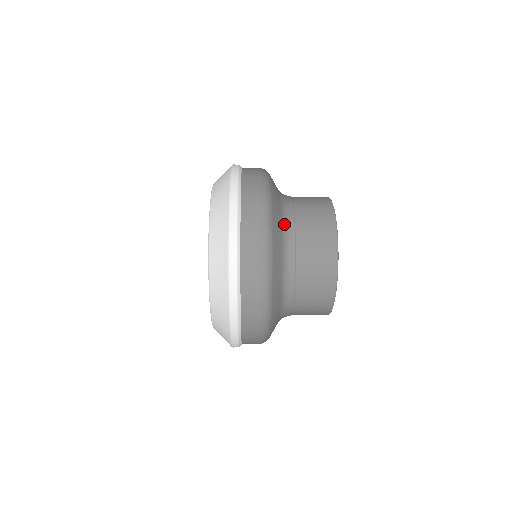
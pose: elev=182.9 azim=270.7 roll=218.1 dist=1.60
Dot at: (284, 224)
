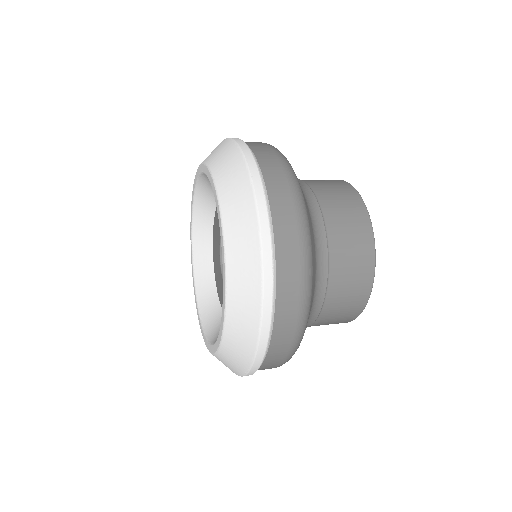
Dot at: (315, 293)
